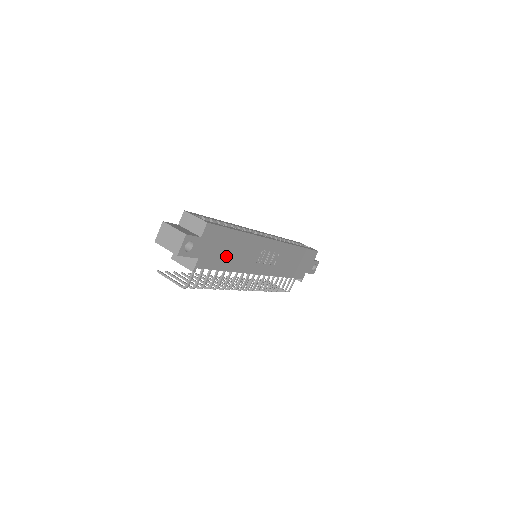
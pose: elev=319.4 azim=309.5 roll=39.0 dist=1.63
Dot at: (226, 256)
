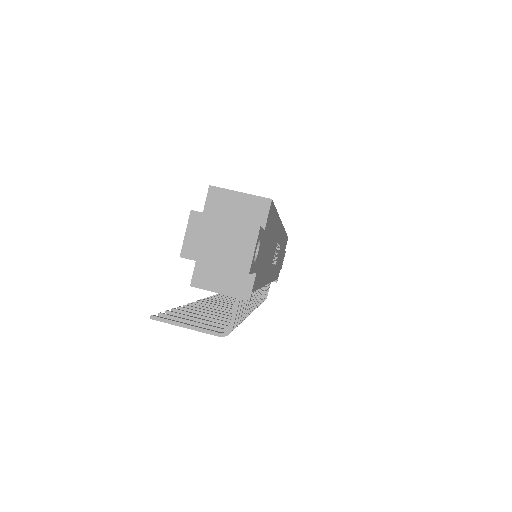
Dot at: (265, 261)
